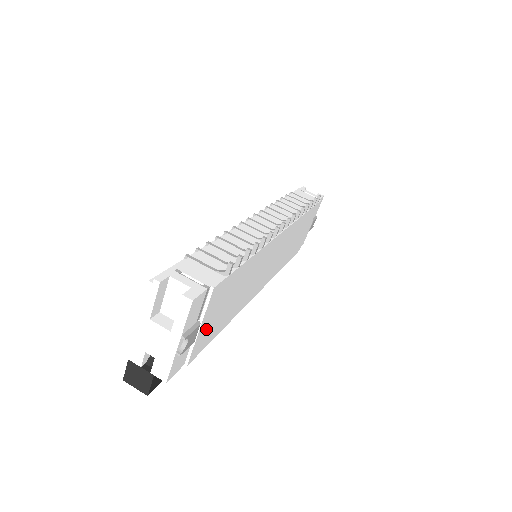
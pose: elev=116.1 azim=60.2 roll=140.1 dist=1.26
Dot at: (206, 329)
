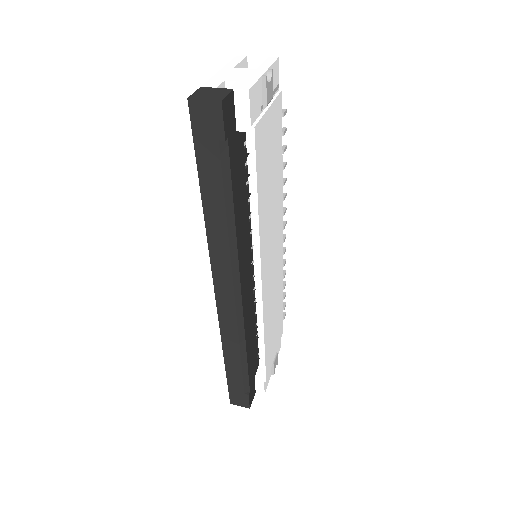
Dot at: (266, 132)
